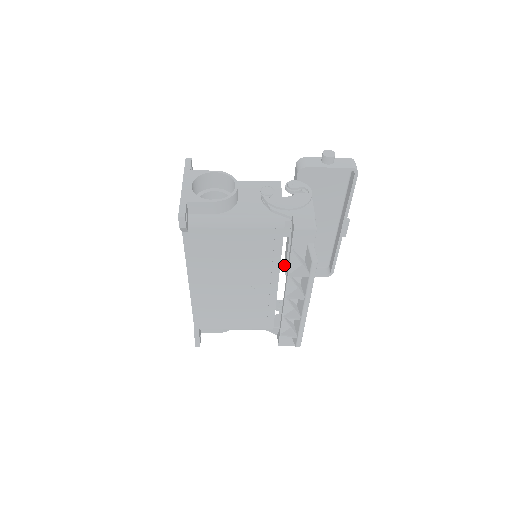
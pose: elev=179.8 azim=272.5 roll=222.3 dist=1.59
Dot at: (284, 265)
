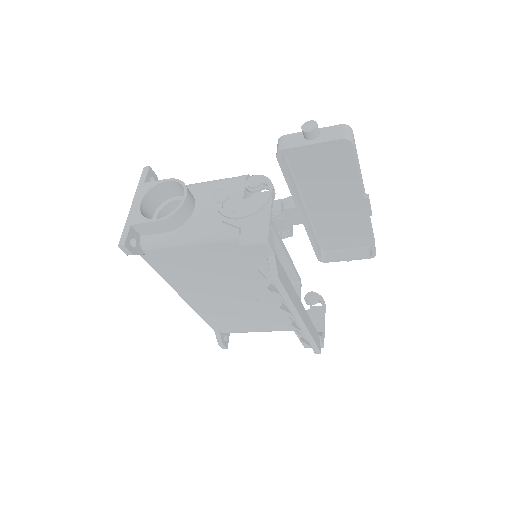
Dot at: occluded
